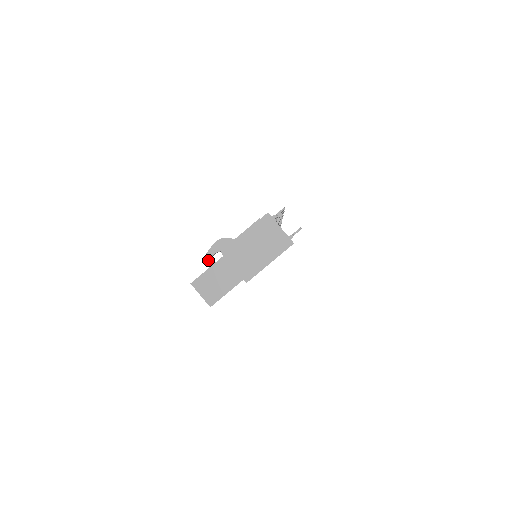
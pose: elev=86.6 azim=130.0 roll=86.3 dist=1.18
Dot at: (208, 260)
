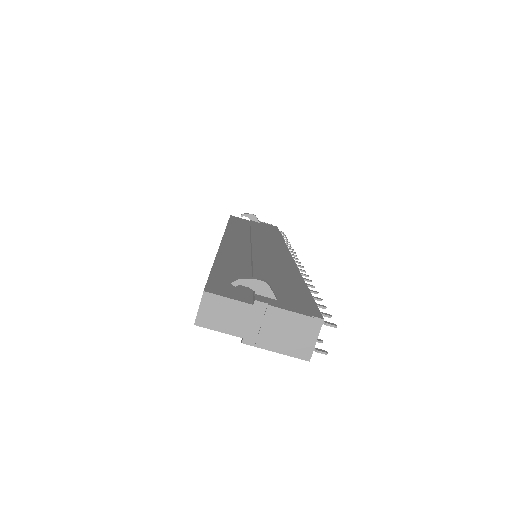
Dot at: (237, 285)
